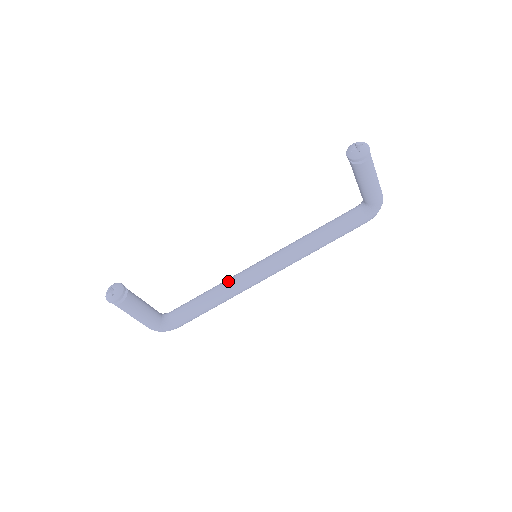
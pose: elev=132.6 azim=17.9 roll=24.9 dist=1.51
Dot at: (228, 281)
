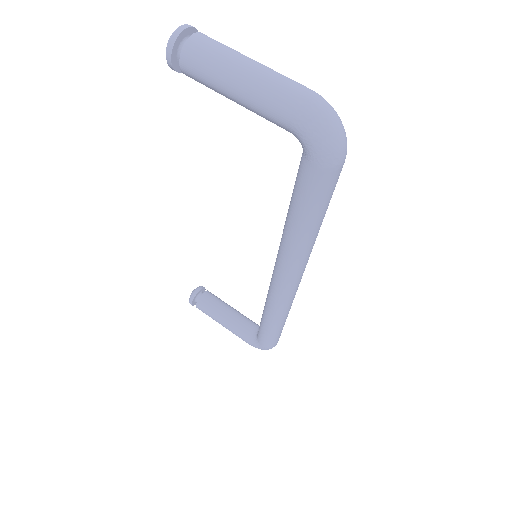
Dot at: occluded
